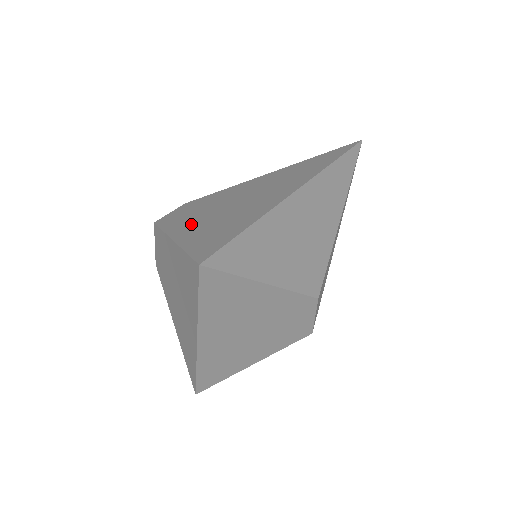
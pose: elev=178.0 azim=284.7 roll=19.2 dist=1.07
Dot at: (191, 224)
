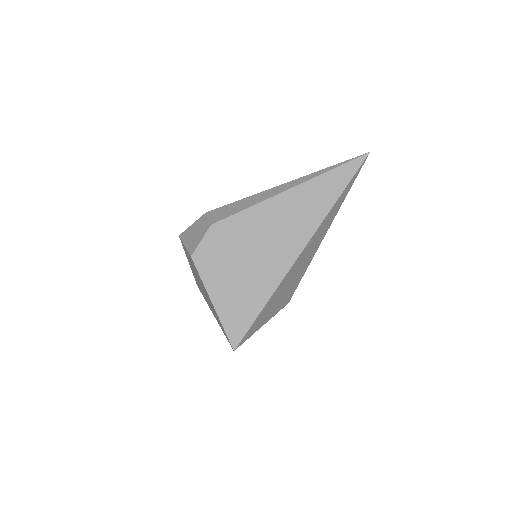
Dot at: (222, 280)
